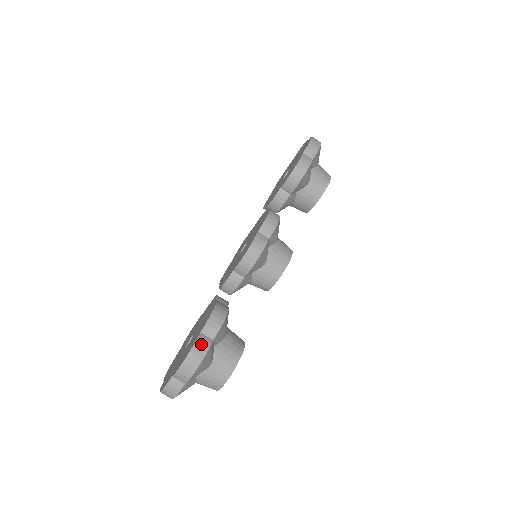
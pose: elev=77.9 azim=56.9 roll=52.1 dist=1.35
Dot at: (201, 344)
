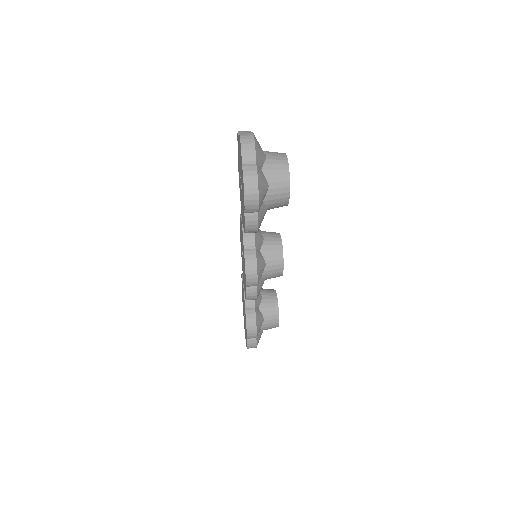
Dot at: occluded
